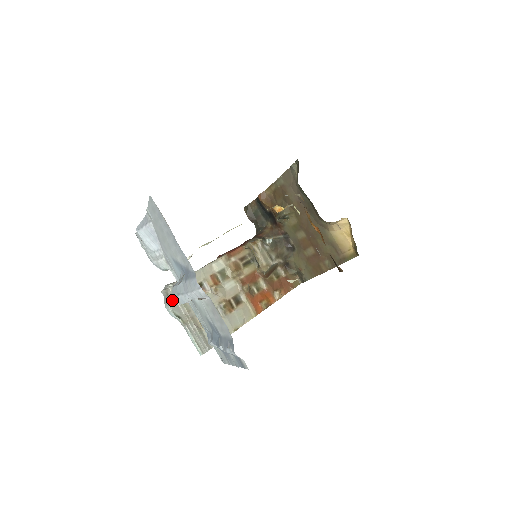
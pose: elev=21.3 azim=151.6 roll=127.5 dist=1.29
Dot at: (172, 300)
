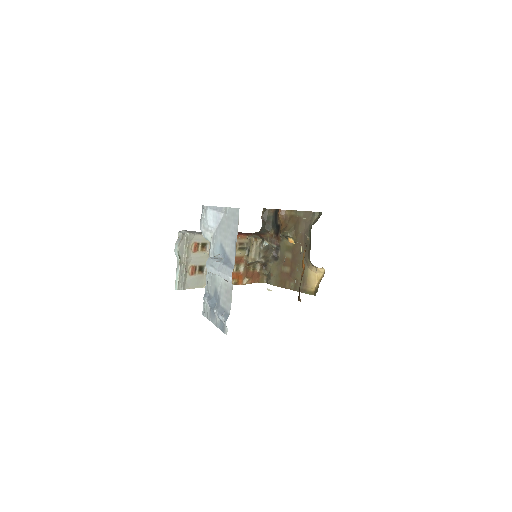
Dot at: (182, 244)
